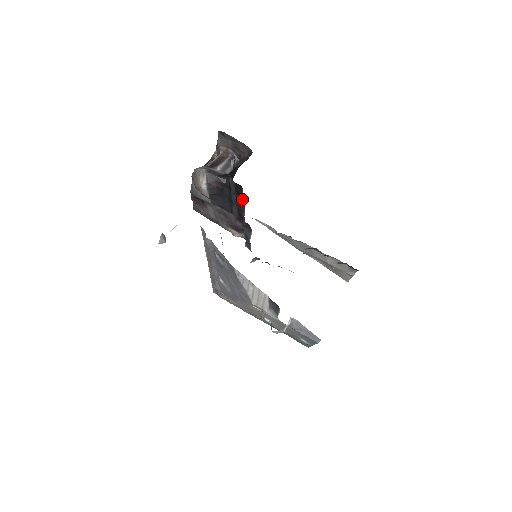
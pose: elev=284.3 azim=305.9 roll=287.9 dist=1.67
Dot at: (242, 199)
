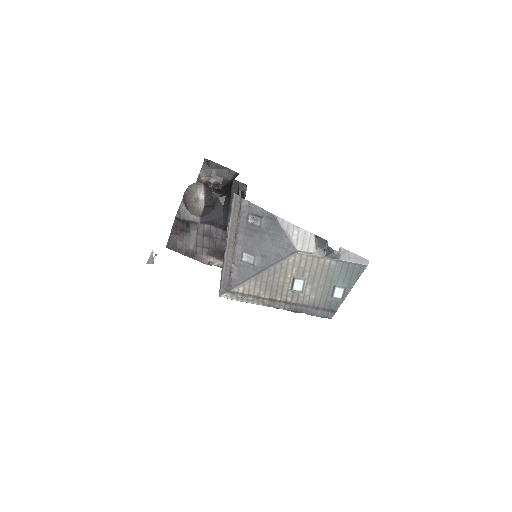
Dot at: occluded
